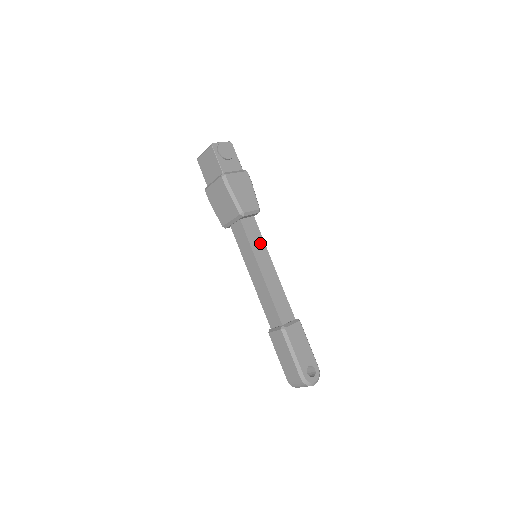
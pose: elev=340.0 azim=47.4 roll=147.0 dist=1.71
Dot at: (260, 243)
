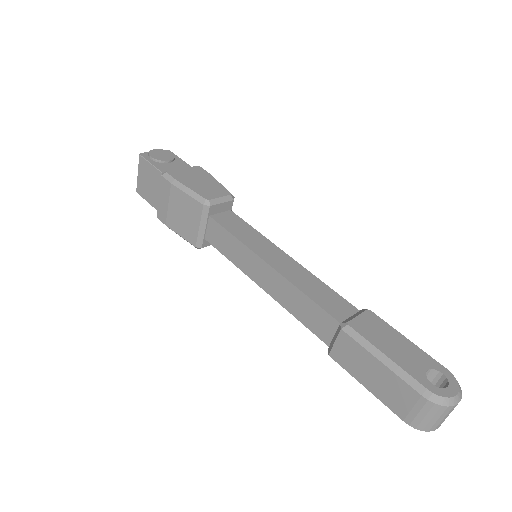
Dot at: (252, 234)
